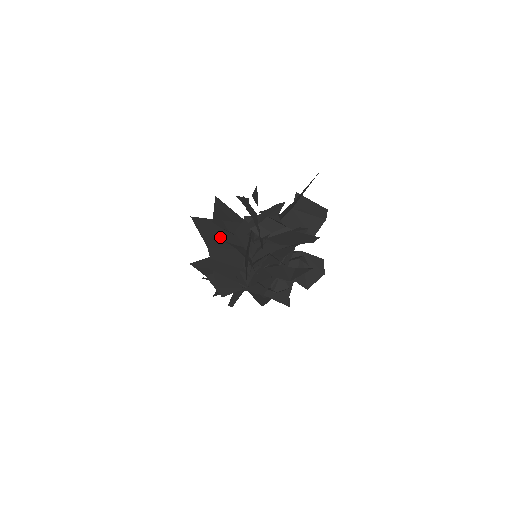
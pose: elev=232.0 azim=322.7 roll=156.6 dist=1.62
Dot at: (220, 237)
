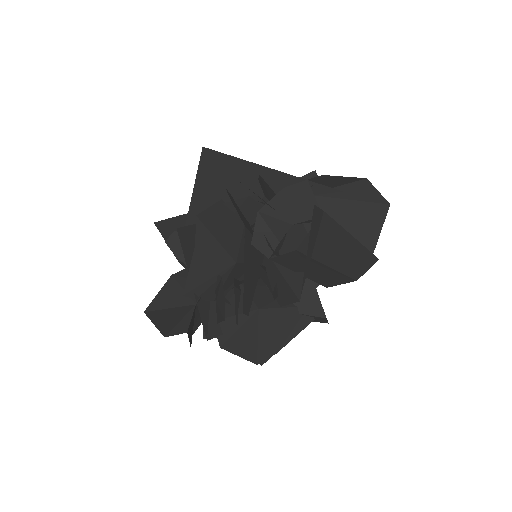
Dot at: occluded
